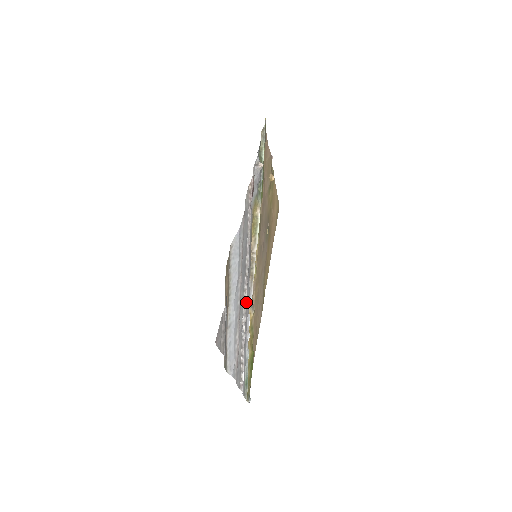
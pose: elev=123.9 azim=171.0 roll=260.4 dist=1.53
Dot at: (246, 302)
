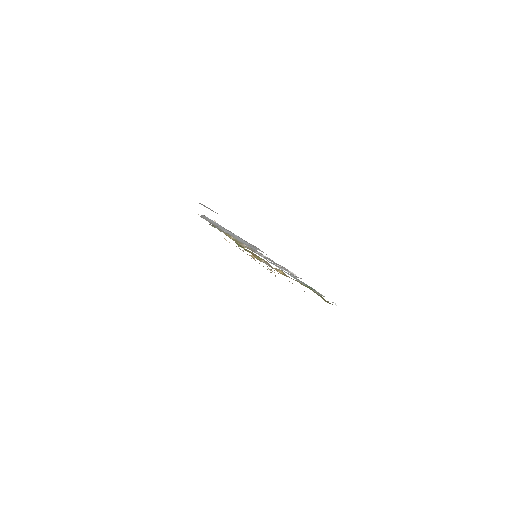
Dot at: (253, 249)
